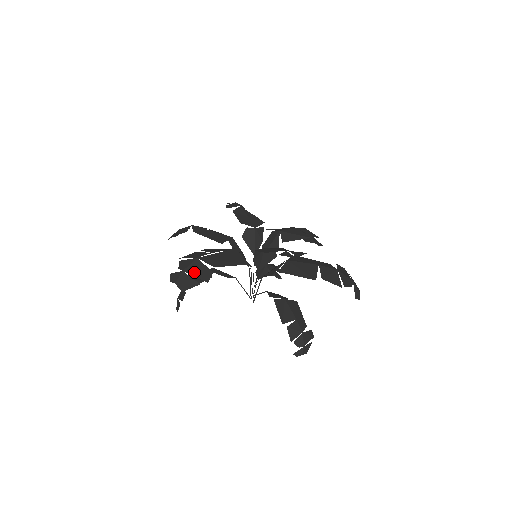
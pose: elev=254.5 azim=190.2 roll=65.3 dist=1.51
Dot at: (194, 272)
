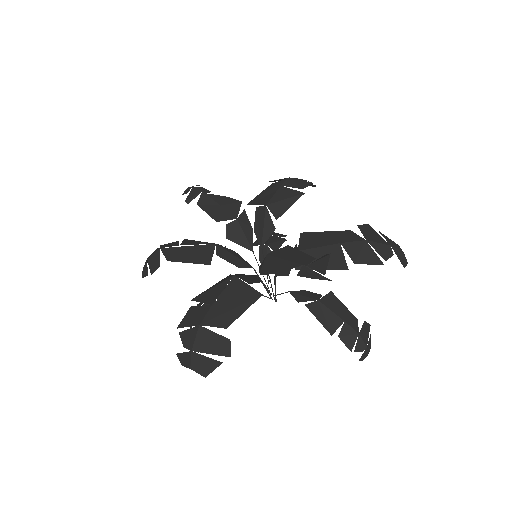
Dot at: (206, 348)
